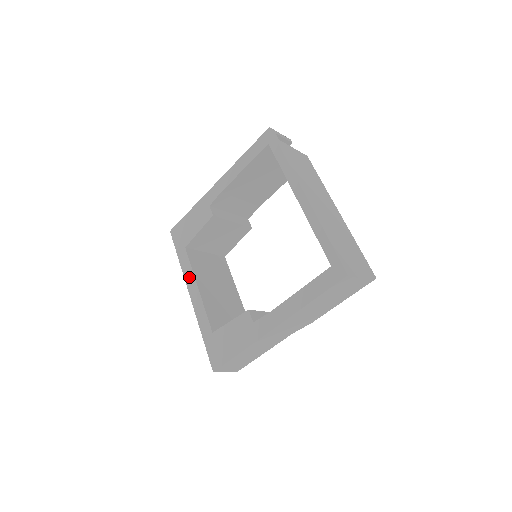
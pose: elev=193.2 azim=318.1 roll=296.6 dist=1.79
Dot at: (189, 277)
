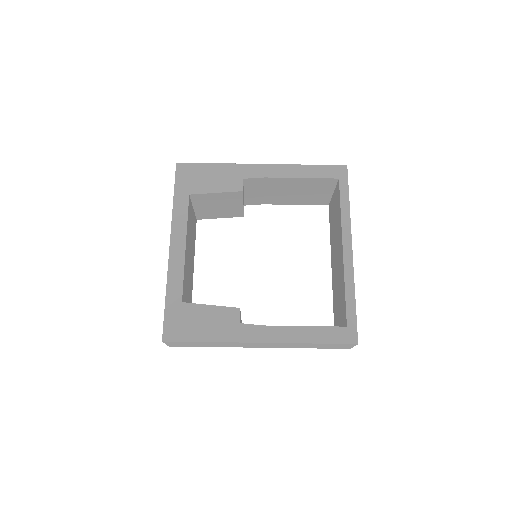
Dot at: (179, 228)
